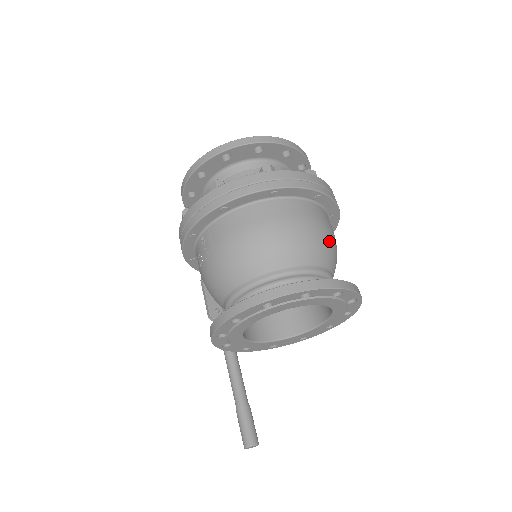
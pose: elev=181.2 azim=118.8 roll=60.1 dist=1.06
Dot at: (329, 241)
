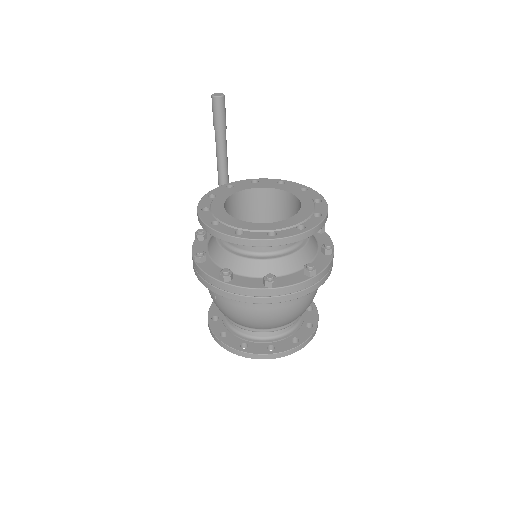
Dot at: (307, 307)
